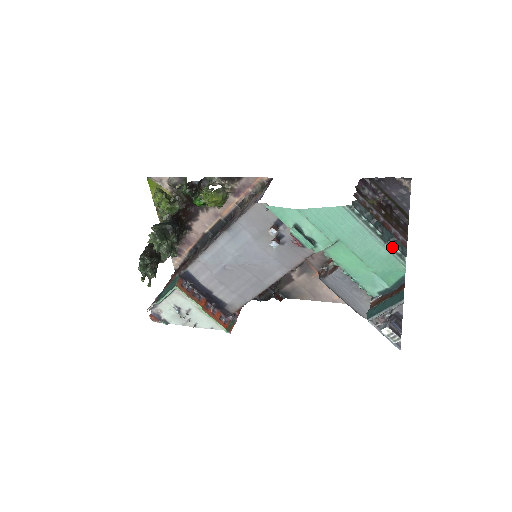
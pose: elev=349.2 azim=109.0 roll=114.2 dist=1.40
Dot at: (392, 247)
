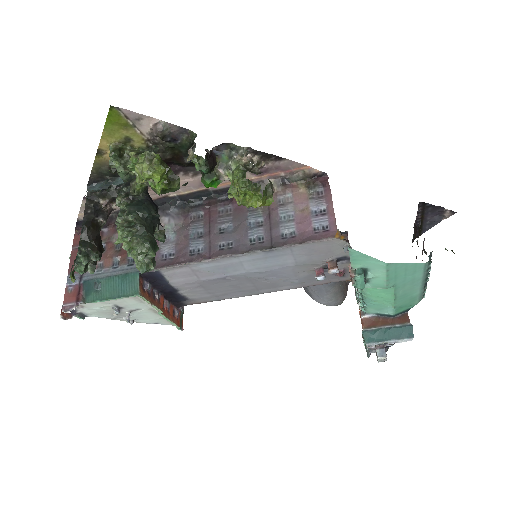
Dot at: (425, 290)
